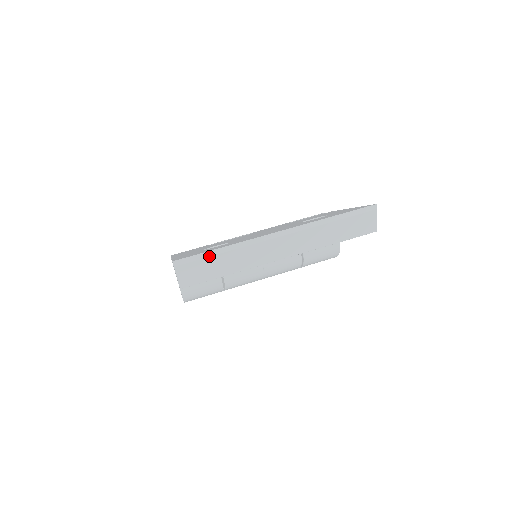
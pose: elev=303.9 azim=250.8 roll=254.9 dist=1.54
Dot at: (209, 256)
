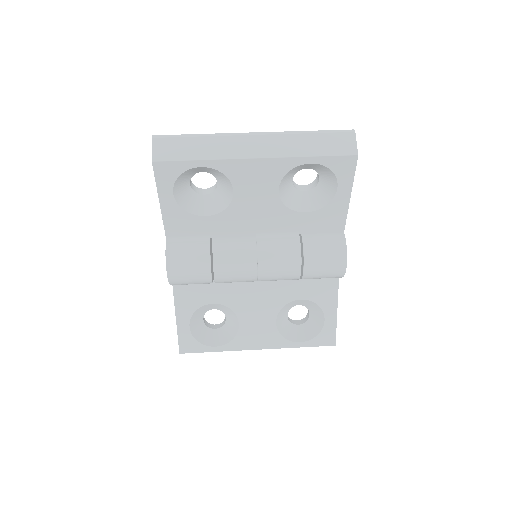
Dot at: (185, 137)
